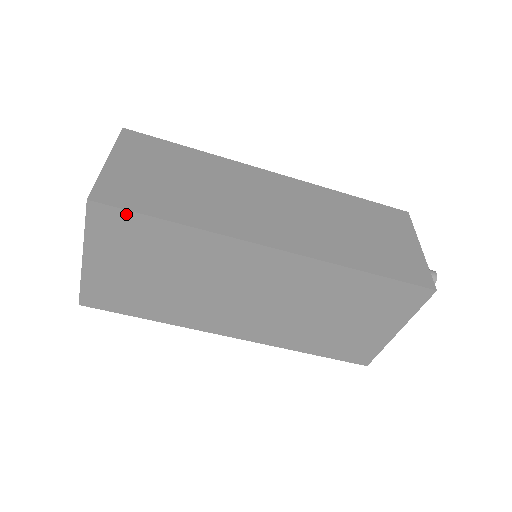
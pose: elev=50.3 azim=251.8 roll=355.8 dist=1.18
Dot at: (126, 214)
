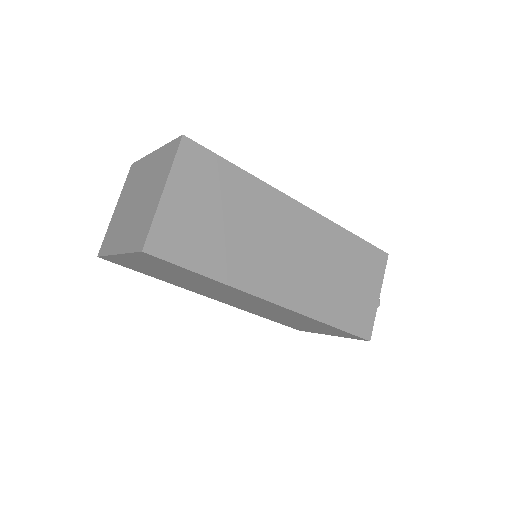
Dot at: (171, 264)
